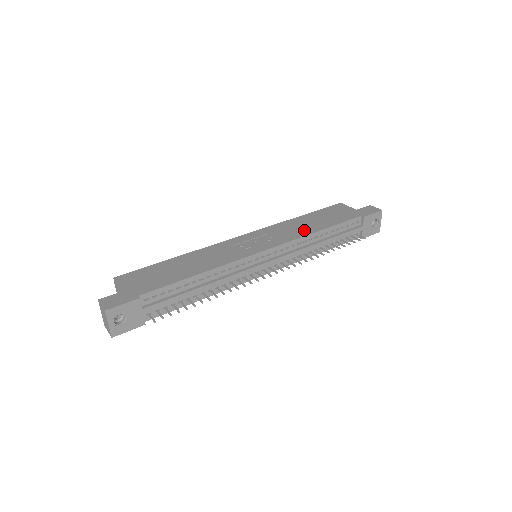
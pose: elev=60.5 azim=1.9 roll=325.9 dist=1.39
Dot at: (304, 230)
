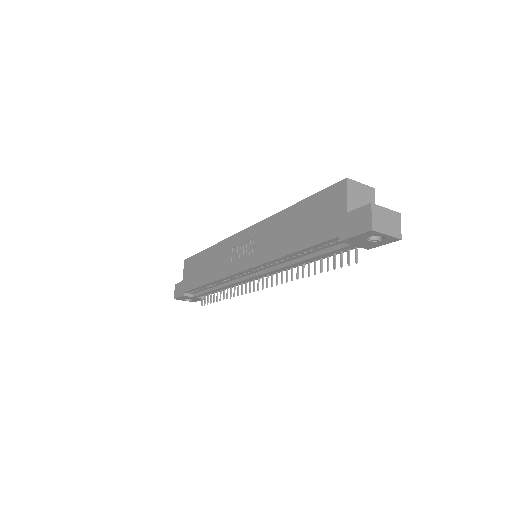
Dot at: (277, 246)
